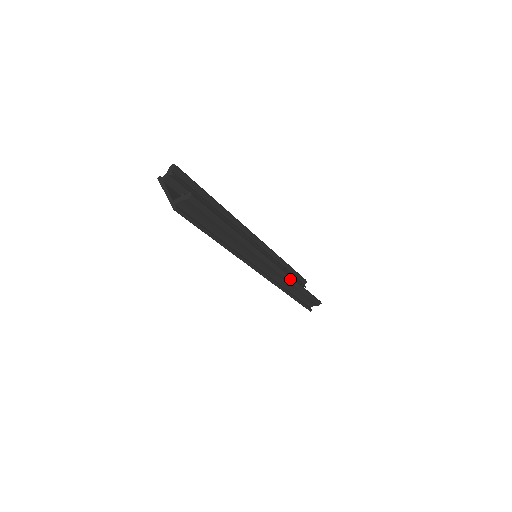
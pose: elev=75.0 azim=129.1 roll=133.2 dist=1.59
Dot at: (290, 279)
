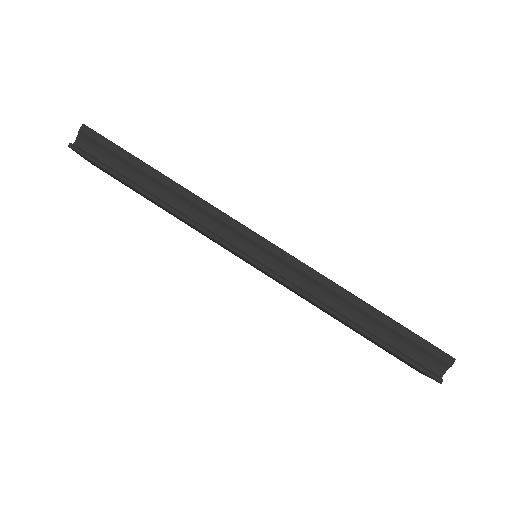
Dot at: (324, 280)
